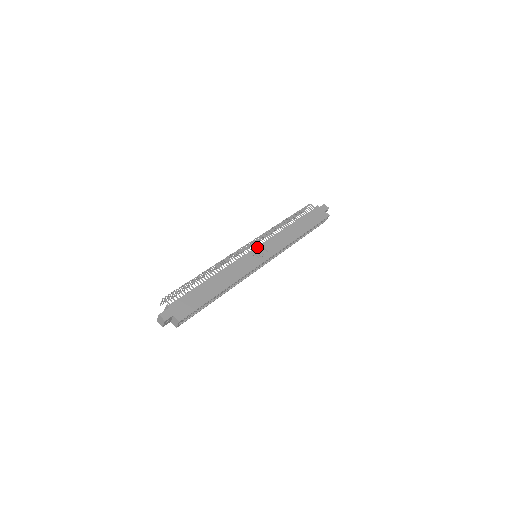
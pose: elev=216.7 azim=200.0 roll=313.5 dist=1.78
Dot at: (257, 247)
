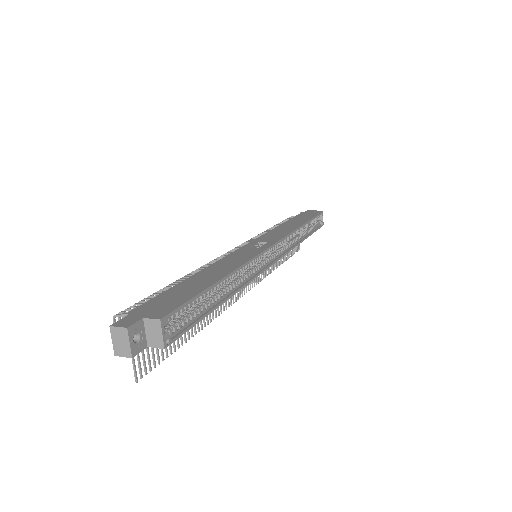
Dot at: (249, 243)
